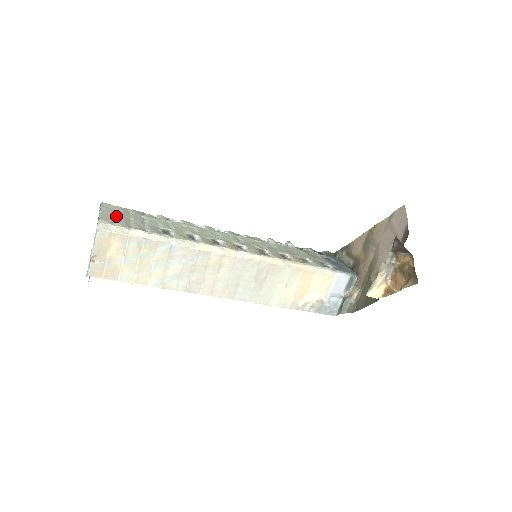
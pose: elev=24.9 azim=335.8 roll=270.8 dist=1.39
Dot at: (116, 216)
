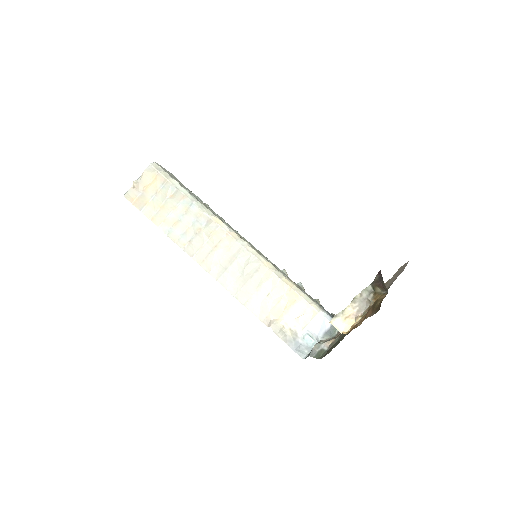
Dot at: occluded
